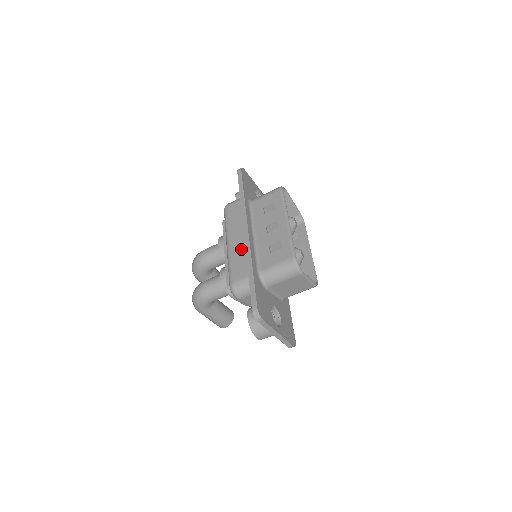
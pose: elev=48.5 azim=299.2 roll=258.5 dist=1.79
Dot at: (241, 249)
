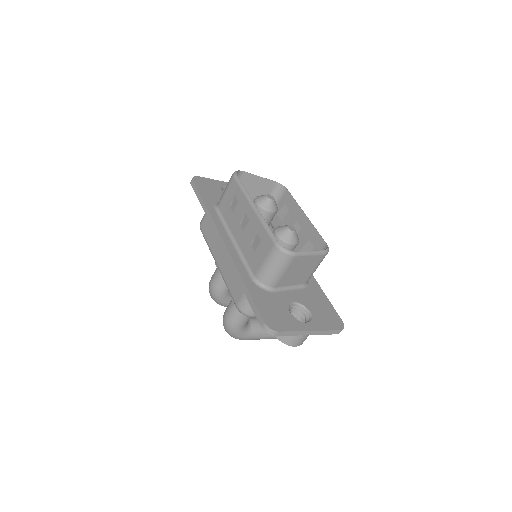
Dot at: (228, 264)
